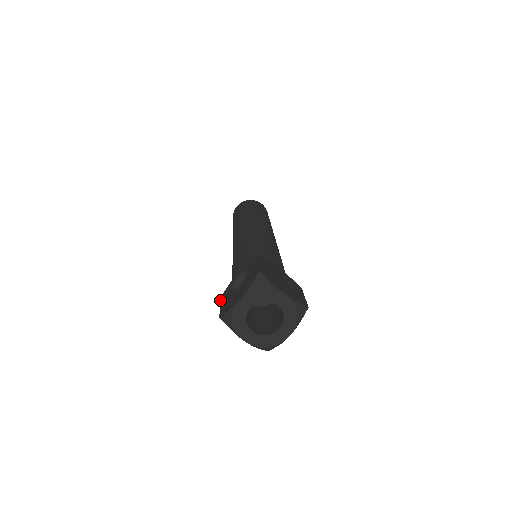
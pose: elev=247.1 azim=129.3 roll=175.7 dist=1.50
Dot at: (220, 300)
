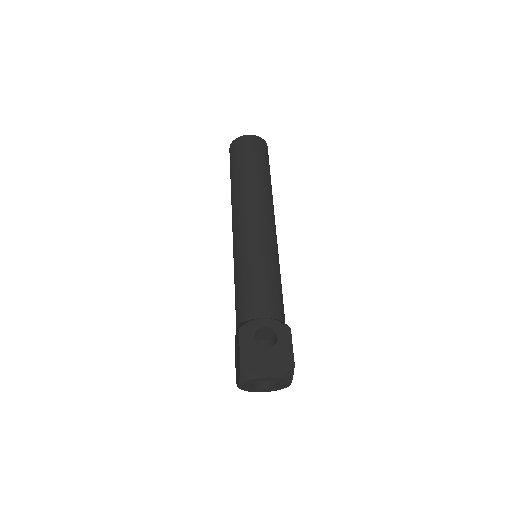
Dot at: (239, 334)
